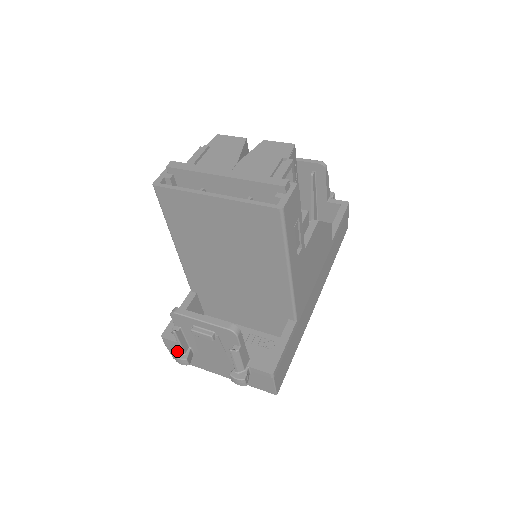
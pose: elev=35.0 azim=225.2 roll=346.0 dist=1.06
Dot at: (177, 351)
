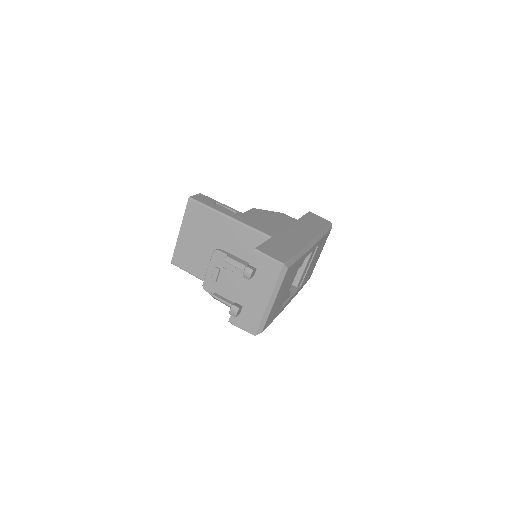
Dot at: (231, 311)
